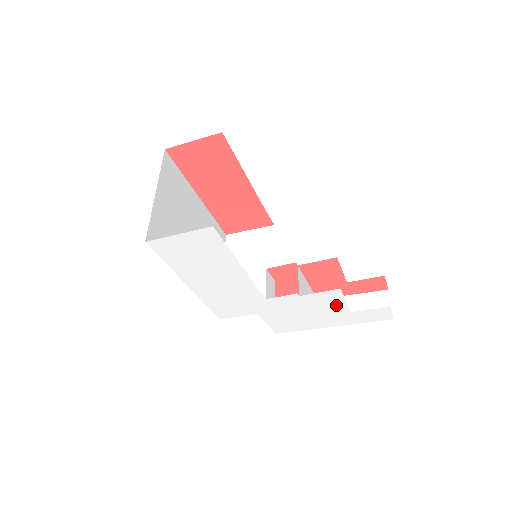
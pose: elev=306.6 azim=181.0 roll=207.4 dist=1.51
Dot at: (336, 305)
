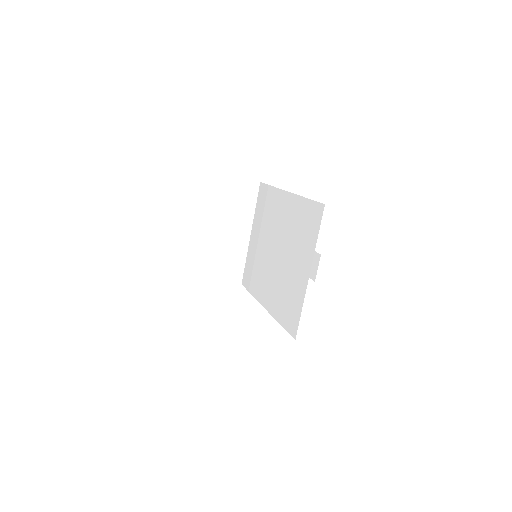
Dot at: occluded
